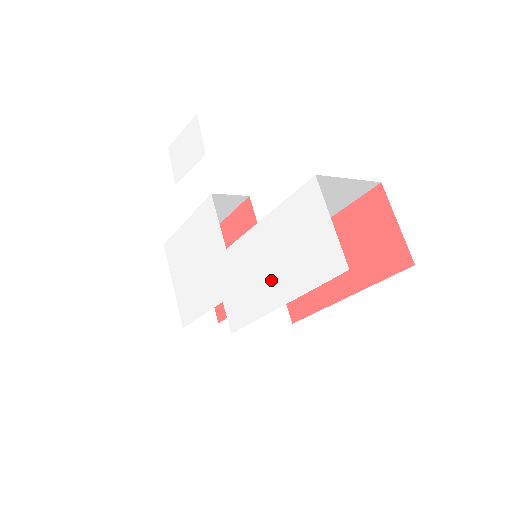
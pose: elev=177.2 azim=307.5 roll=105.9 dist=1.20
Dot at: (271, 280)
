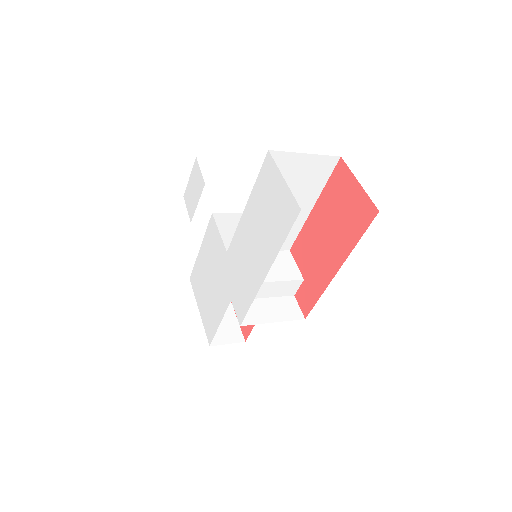
Dot at: (257, 257)
